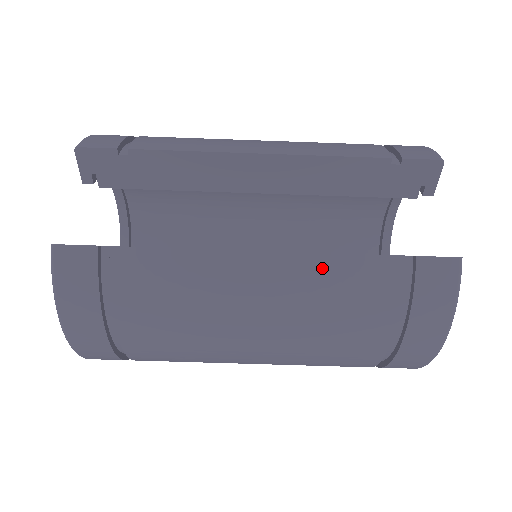
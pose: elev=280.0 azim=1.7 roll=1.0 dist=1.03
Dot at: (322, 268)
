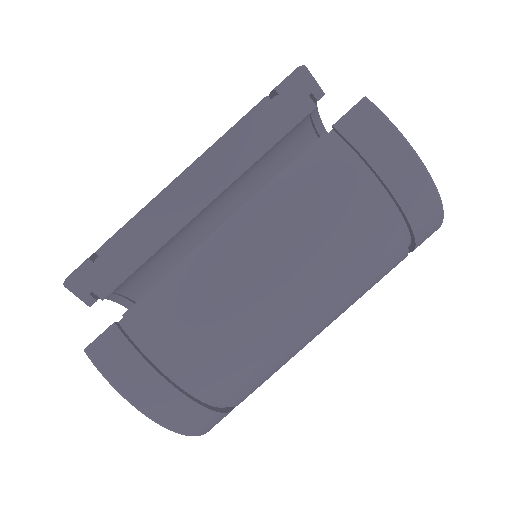
Dot at: (276, 195)
